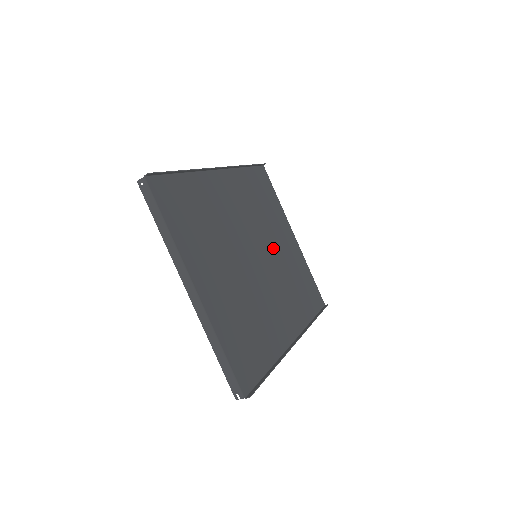
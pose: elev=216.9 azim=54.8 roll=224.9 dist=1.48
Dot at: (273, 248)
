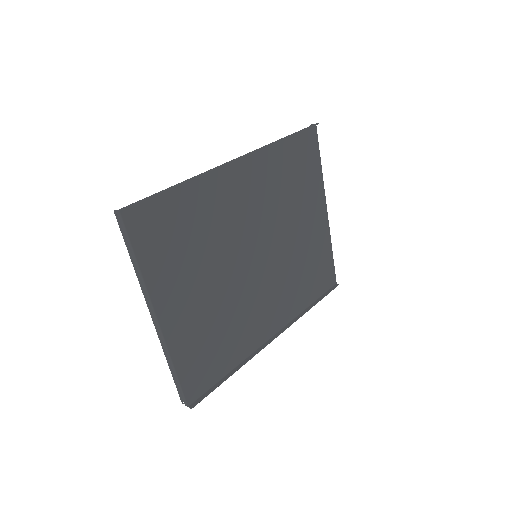
Dot at: (286, 238)
